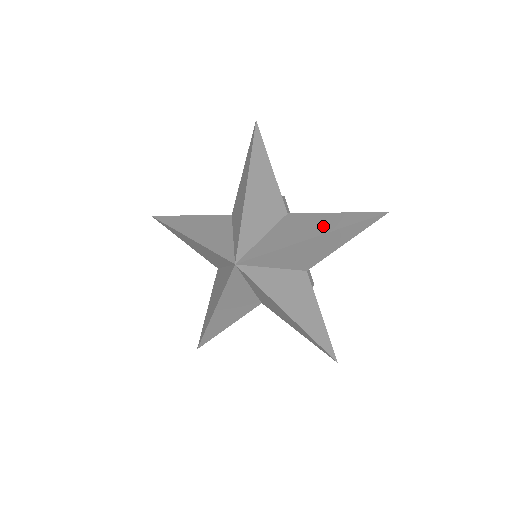
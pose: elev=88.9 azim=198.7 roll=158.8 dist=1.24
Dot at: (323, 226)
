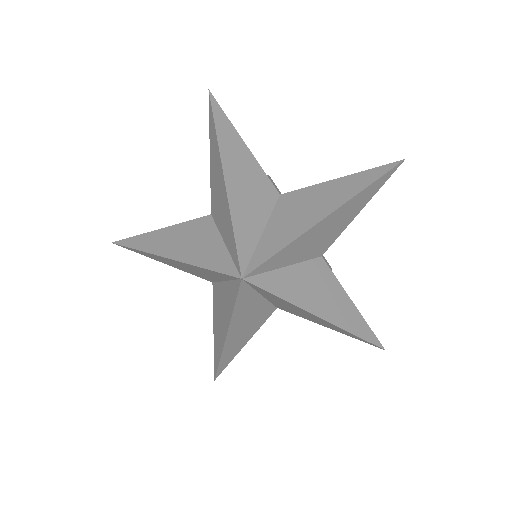
Dot at: (331, 199)
